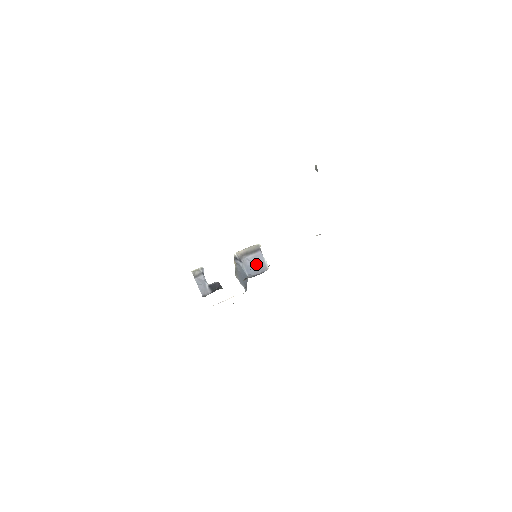
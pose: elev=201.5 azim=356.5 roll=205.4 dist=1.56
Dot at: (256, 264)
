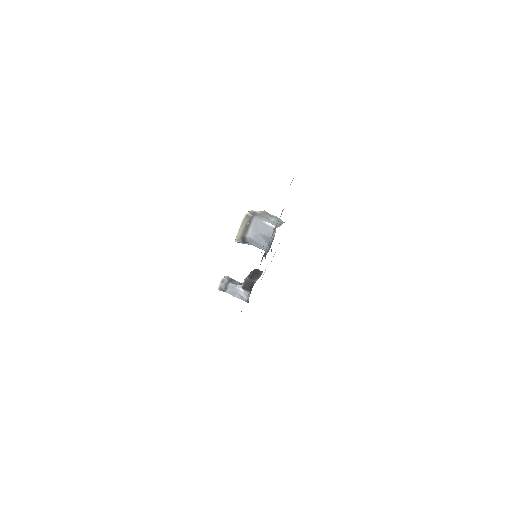
Dot at: (261, 234)
